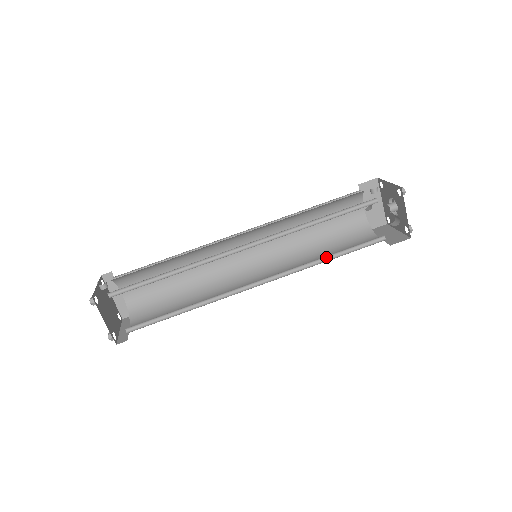
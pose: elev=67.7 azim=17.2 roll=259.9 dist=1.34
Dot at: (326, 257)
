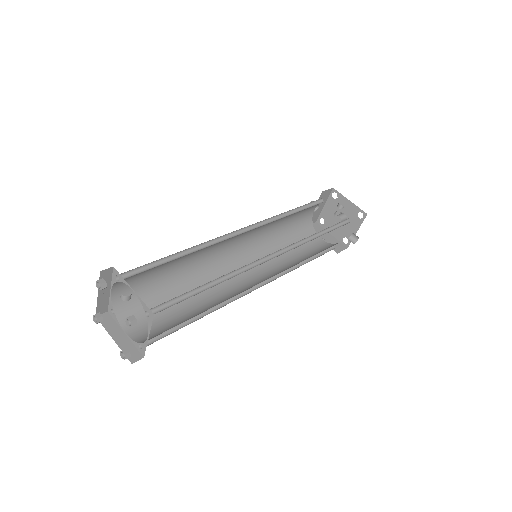
Dot at: (302, 260)
